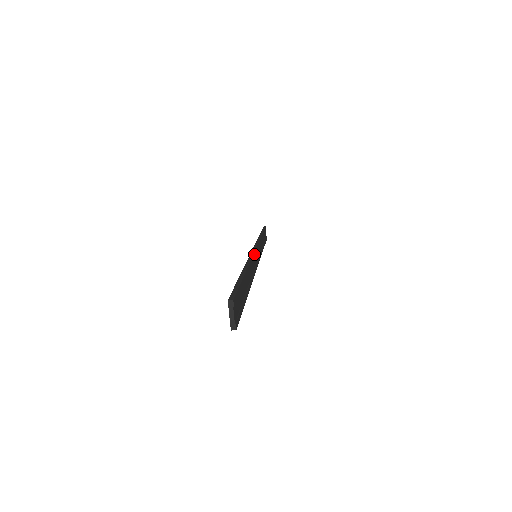
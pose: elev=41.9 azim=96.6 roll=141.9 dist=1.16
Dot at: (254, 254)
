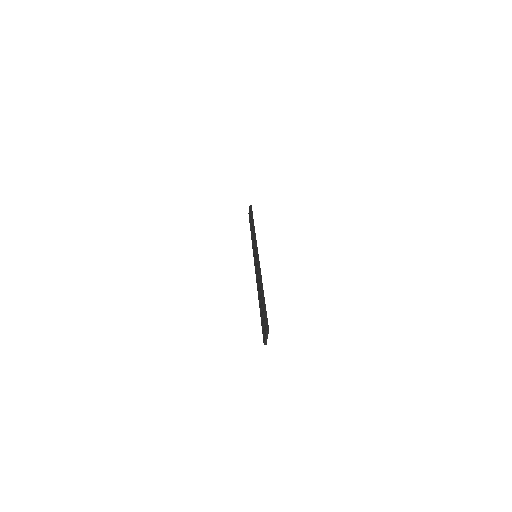
Dot at: (259, 262)
